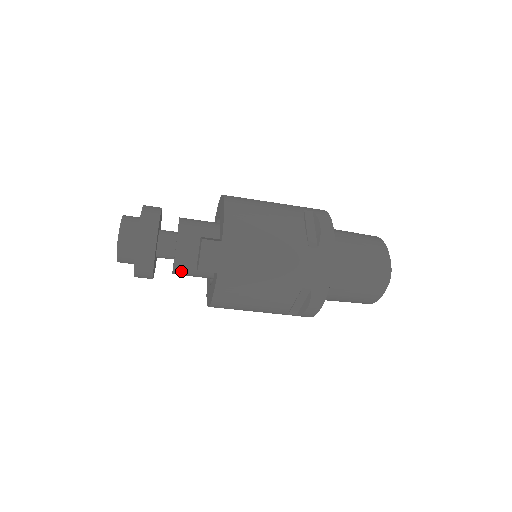
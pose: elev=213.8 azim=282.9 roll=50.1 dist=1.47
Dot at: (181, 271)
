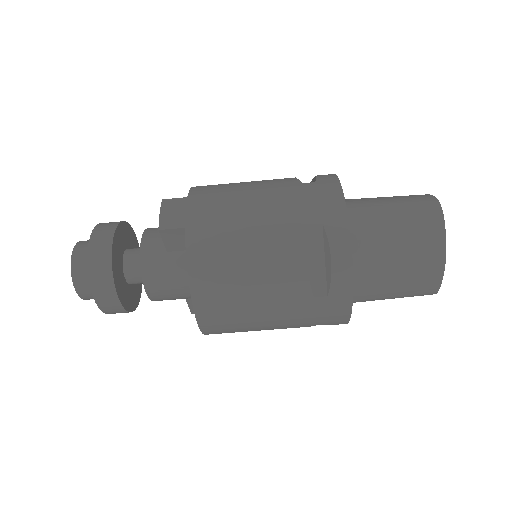
Dot at: (152, 274)
